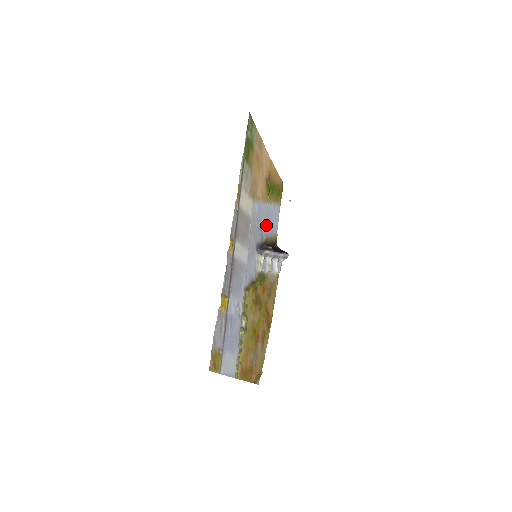
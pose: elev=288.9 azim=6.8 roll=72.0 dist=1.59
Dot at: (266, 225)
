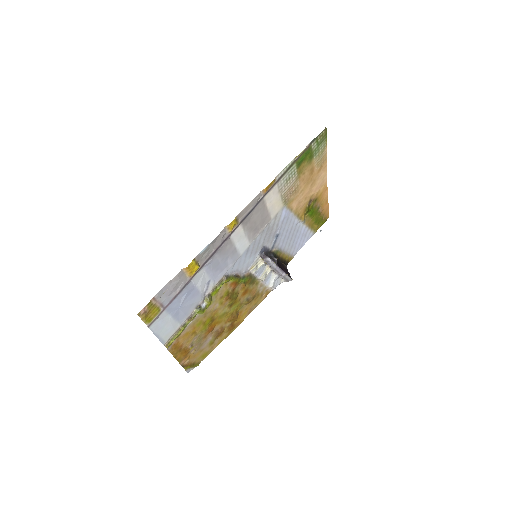
Dot at: (286, 239)
